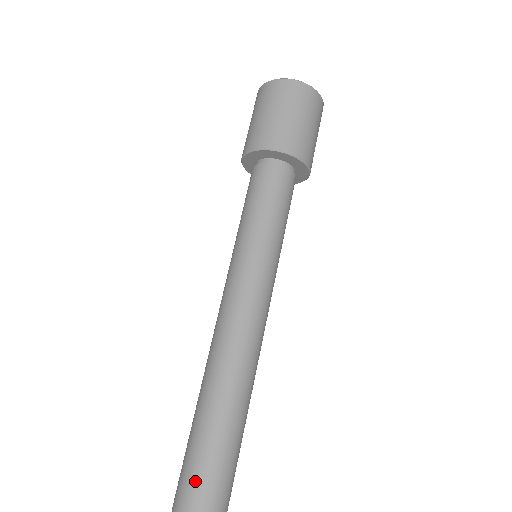
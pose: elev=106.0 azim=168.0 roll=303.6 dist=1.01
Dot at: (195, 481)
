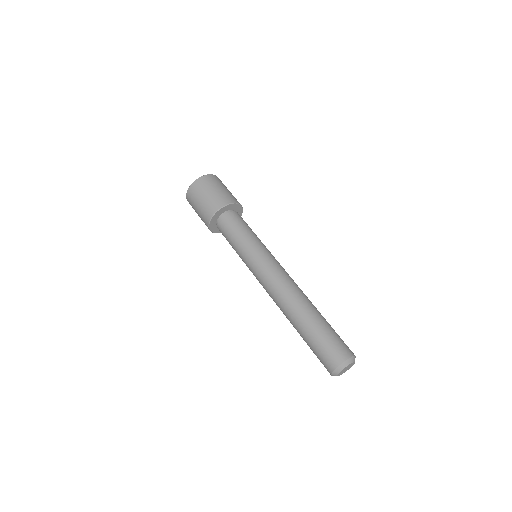
Dot at: (340, 340)
